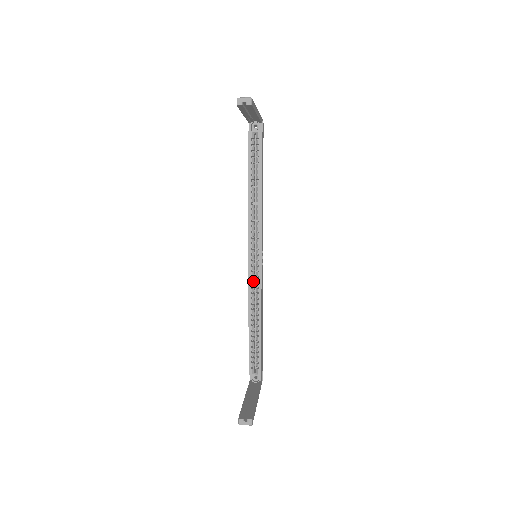
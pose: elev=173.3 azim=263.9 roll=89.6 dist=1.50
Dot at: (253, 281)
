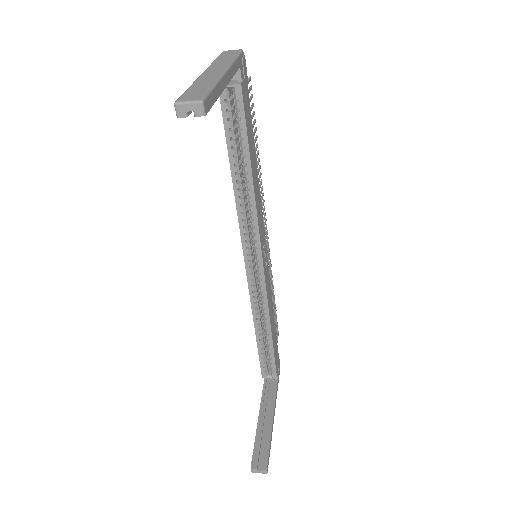
Dot at: (256, 284)
